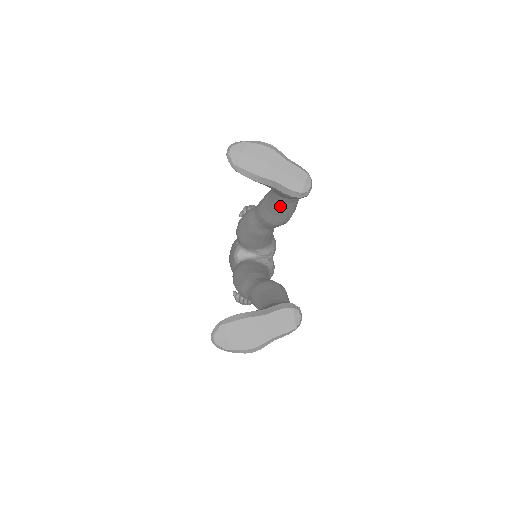
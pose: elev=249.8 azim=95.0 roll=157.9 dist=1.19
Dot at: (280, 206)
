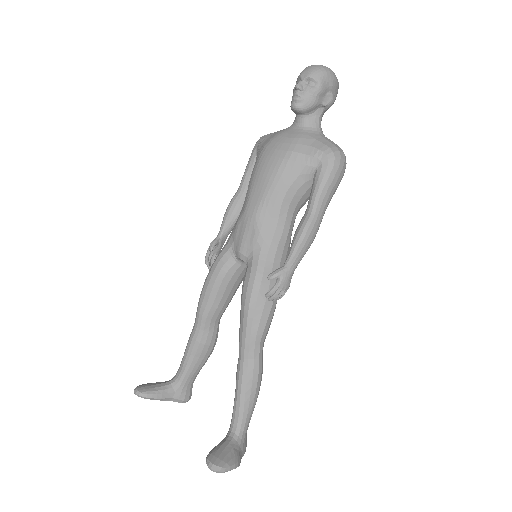
Dot at: occluded
